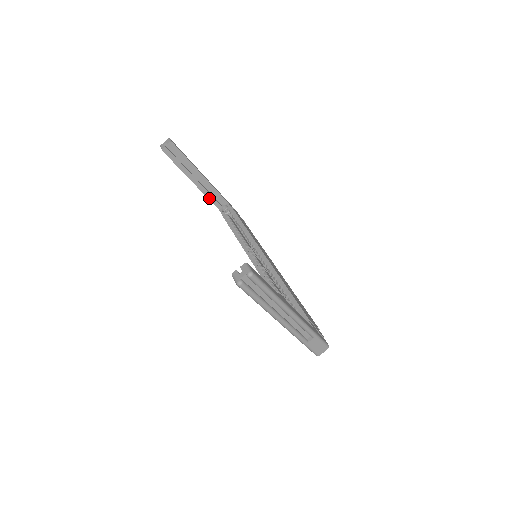
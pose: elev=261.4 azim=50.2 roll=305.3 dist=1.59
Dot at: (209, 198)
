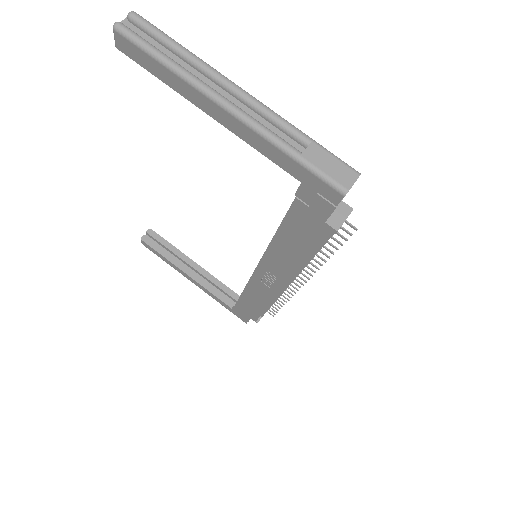
Dot at: (213, 293)
